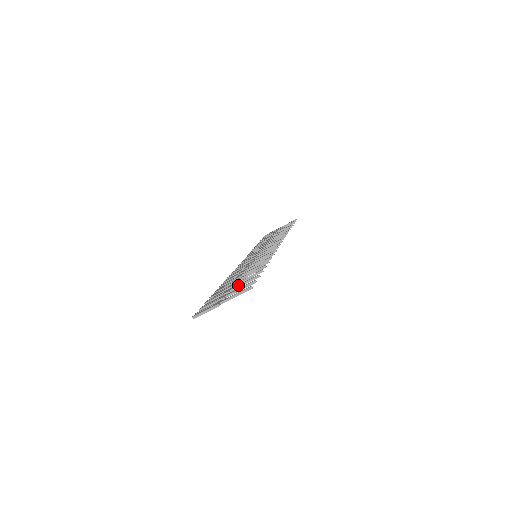
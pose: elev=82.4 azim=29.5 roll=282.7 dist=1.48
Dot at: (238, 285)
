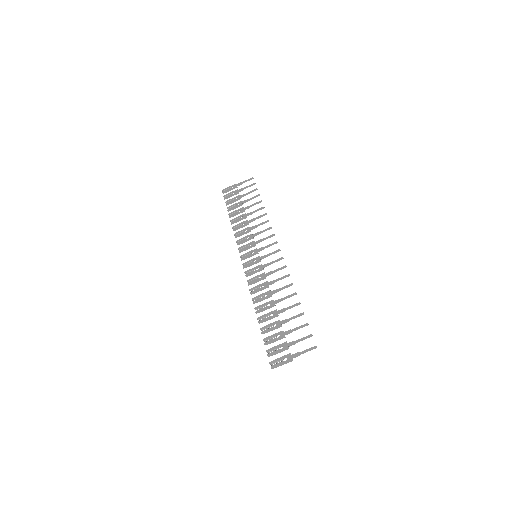
Dot at: (291, 331)
